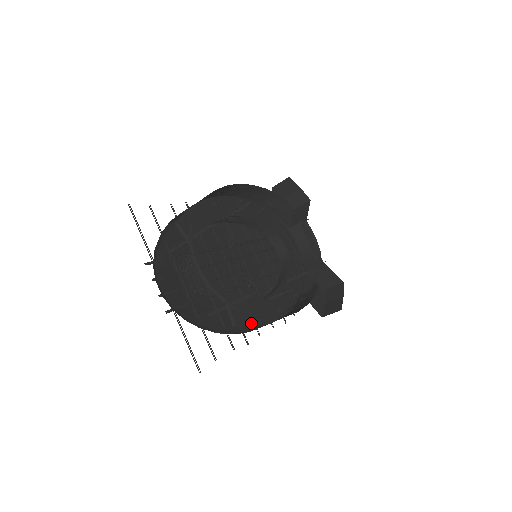
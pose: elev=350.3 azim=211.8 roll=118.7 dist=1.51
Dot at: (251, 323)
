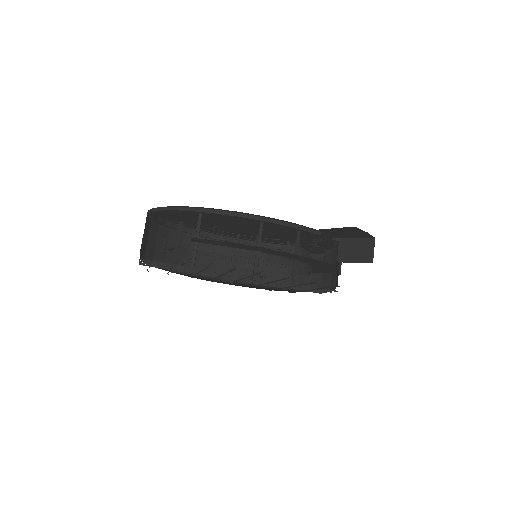
Dot at: occluded
